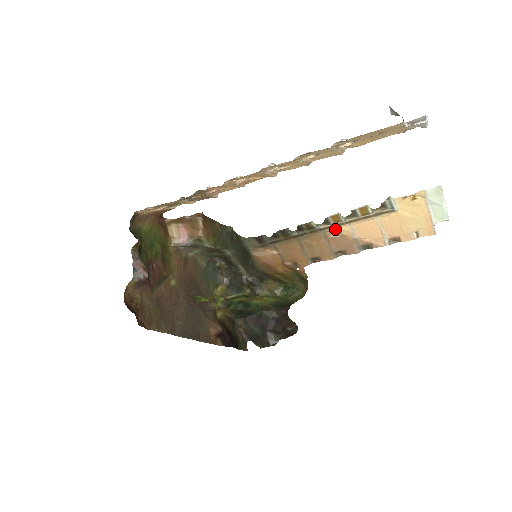
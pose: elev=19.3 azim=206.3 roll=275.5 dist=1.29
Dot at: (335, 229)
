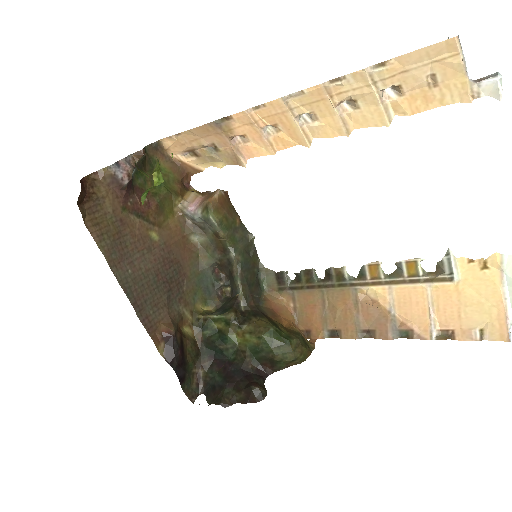
Dot at: (370, 292)
